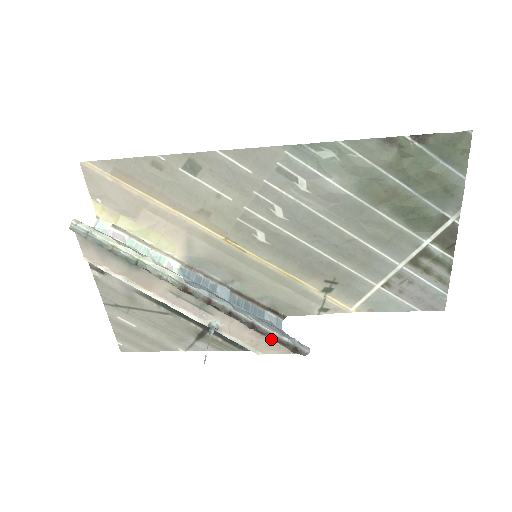
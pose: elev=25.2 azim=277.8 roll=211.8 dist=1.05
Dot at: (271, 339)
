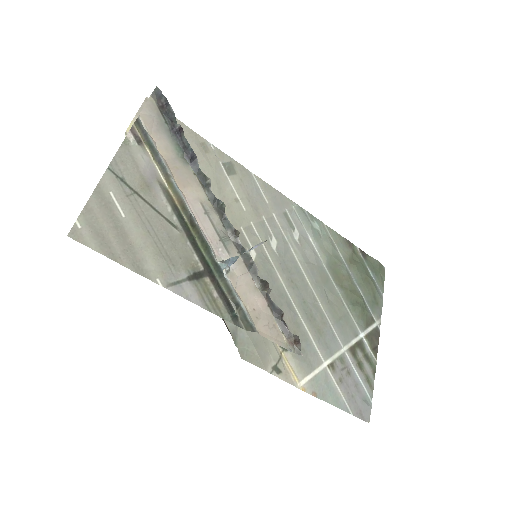
Dot at: (274, 318)
